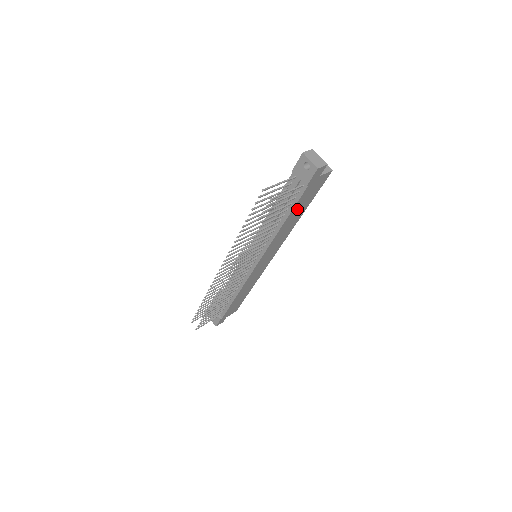
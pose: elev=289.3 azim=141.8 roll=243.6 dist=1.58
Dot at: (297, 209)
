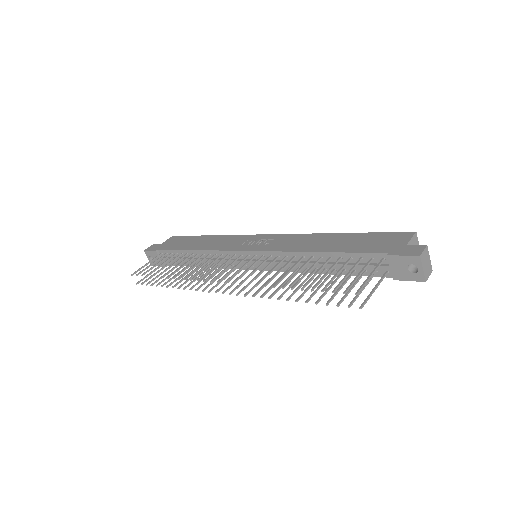
Dot at: occluded
